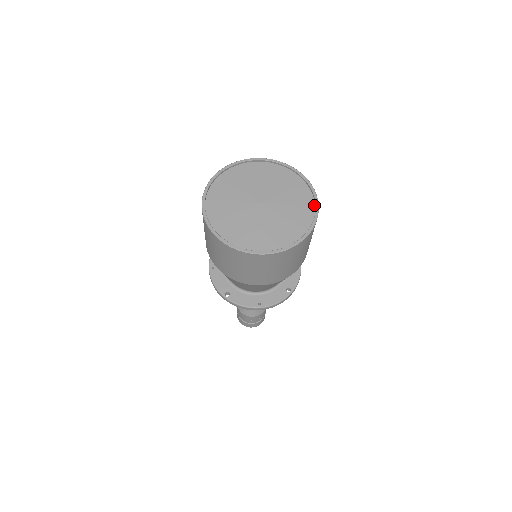
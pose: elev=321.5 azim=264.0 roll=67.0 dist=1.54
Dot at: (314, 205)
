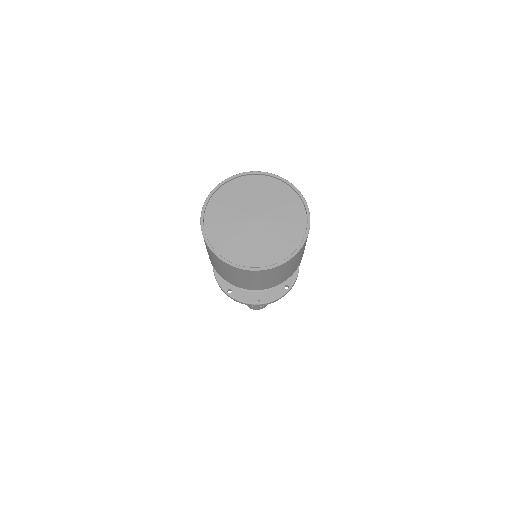
Dot at: (306, 220)
